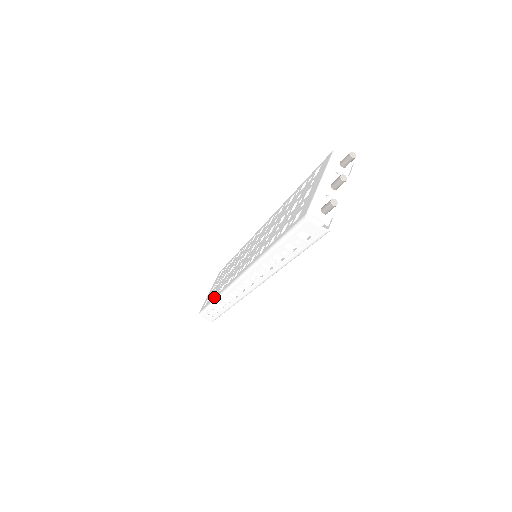
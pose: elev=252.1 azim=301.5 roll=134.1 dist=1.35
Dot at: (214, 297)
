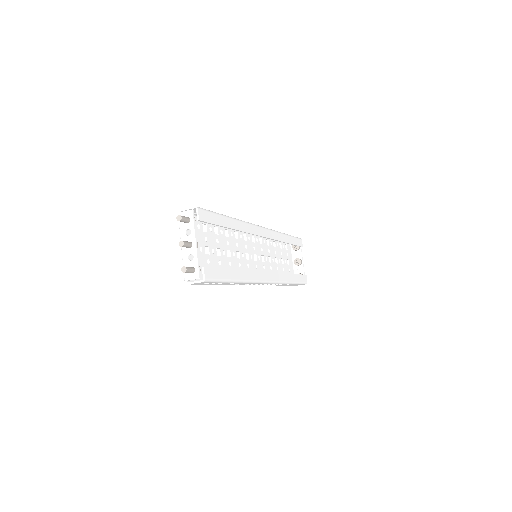
Dot at: occluded
